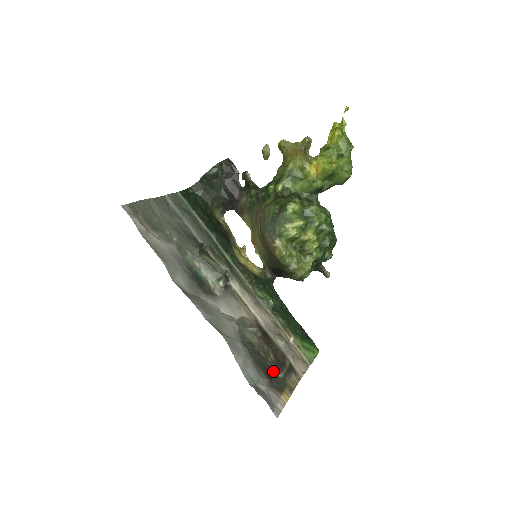
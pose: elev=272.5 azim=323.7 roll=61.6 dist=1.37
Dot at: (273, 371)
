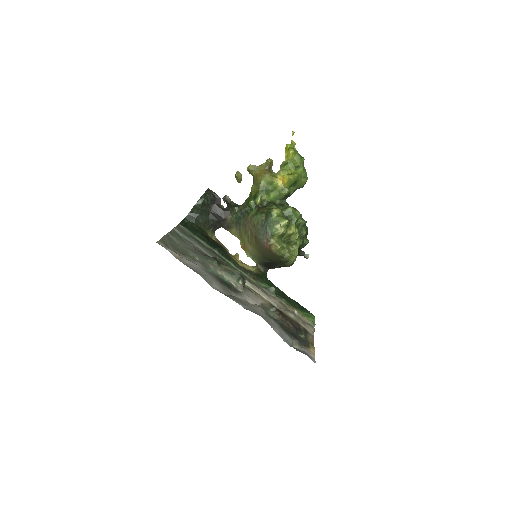
Dot at: (297, 335)
